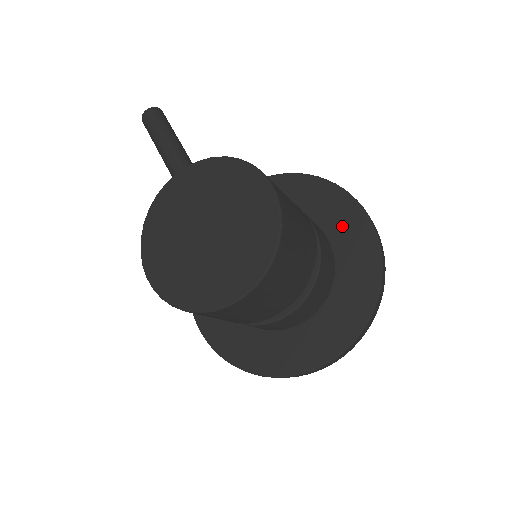
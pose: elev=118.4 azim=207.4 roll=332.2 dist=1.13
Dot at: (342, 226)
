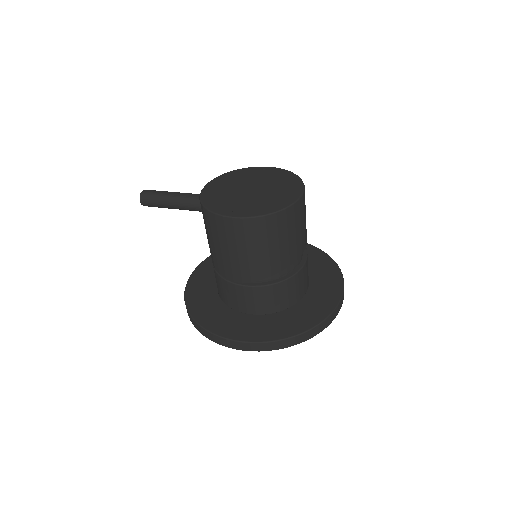
Dot at: occluded
